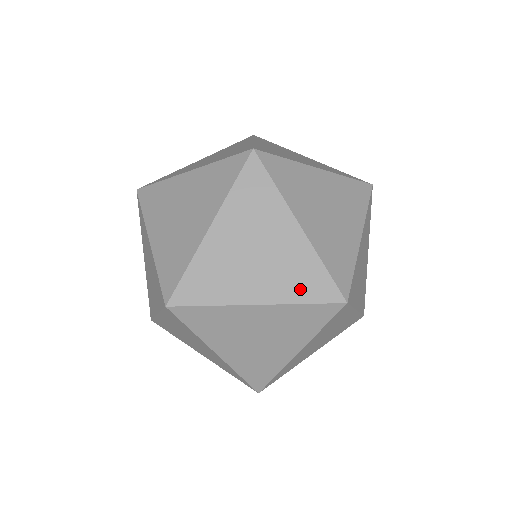
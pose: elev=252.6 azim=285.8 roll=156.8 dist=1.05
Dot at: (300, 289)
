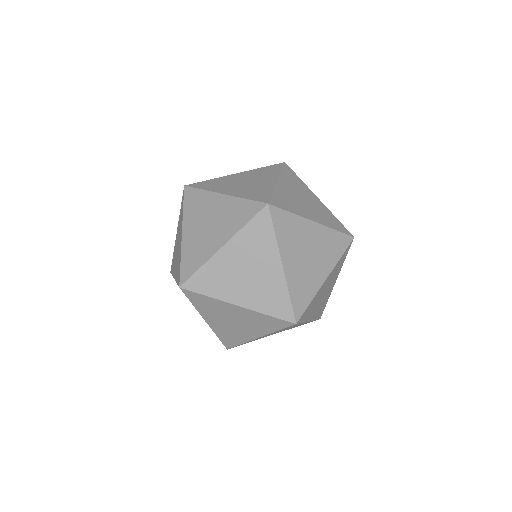
Dot at: (269, 327)
